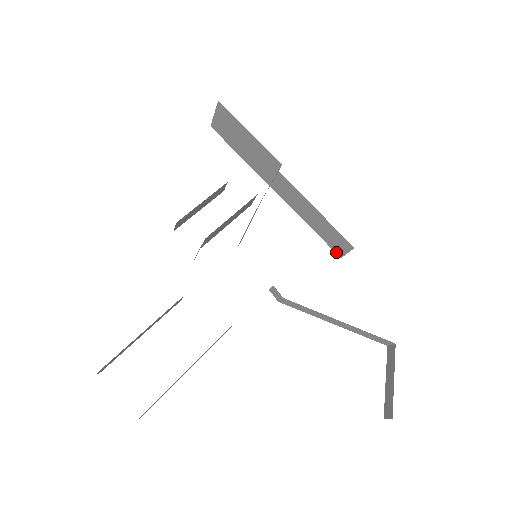
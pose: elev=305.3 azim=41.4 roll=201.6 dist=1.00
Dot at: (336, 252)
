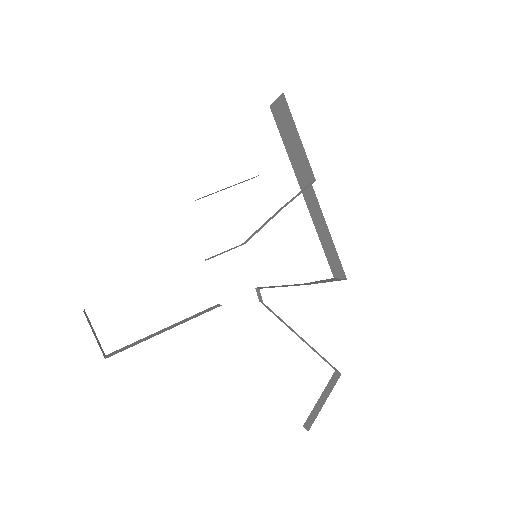
Dot at: (332, 271)
